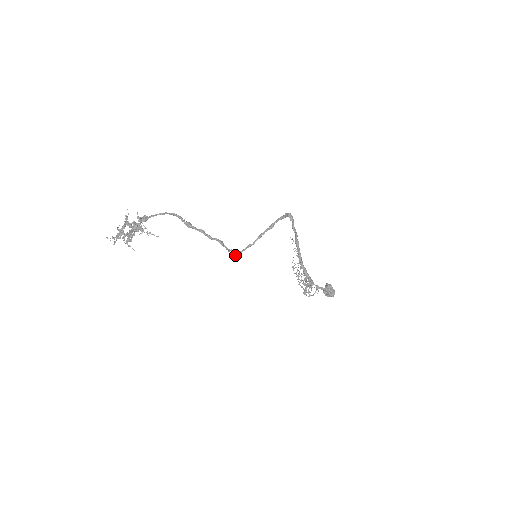
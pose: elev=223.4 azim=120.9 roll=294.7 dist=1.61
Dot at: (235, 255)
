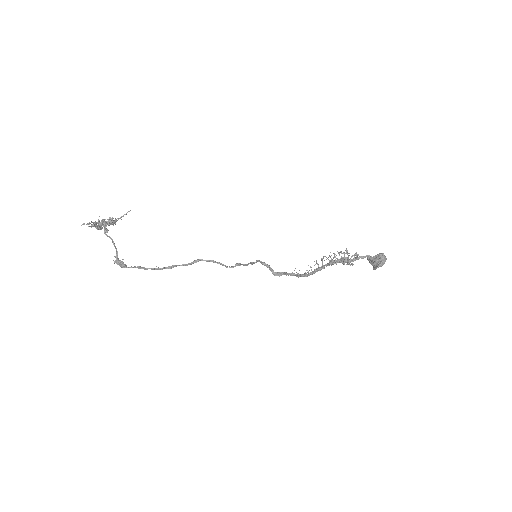
Dot at: (236, 265)
